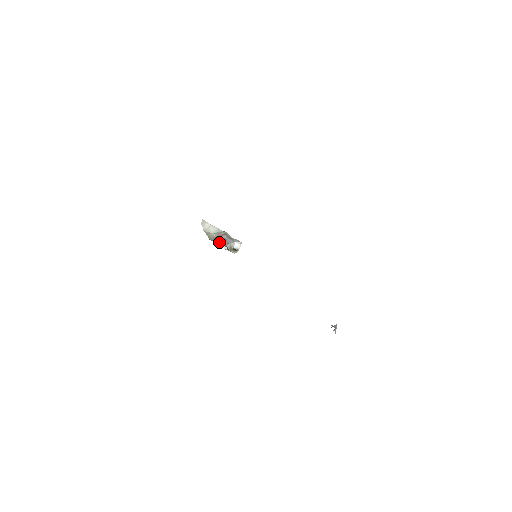
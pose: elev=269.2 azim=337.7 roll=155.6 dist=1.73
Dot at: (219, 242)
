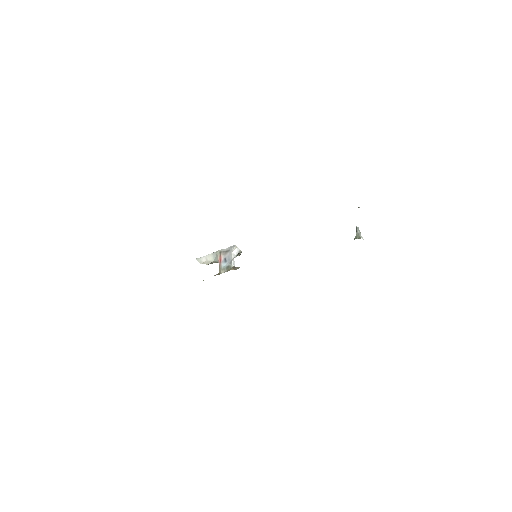
Dot at: (225, 270)
